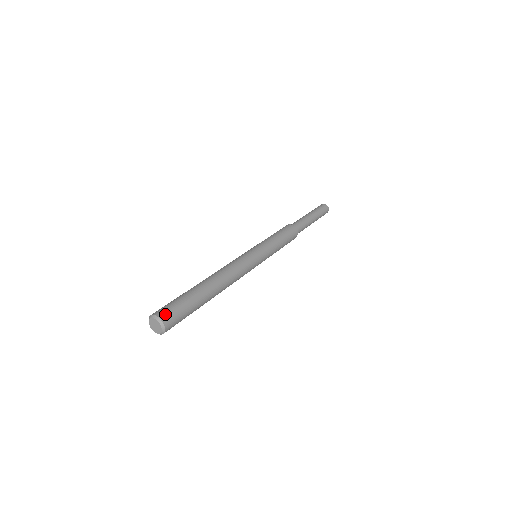
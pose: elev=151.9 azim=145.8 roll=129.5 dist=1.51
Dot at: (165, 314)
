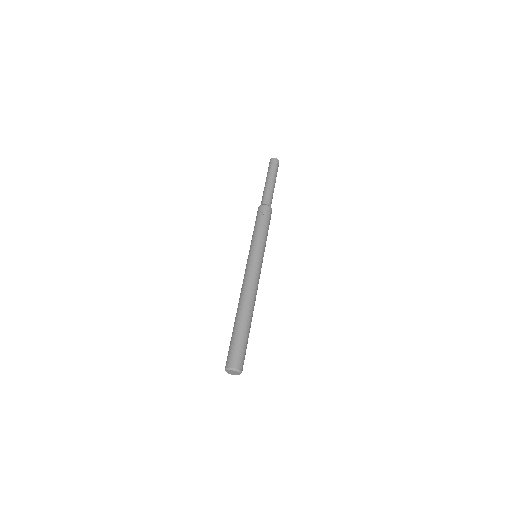
Dot at: (242, 365)
